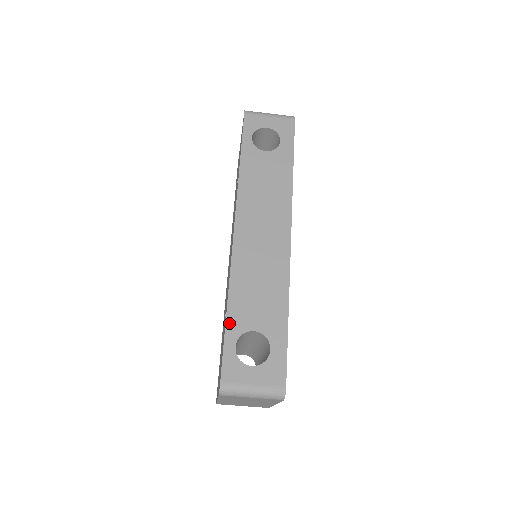
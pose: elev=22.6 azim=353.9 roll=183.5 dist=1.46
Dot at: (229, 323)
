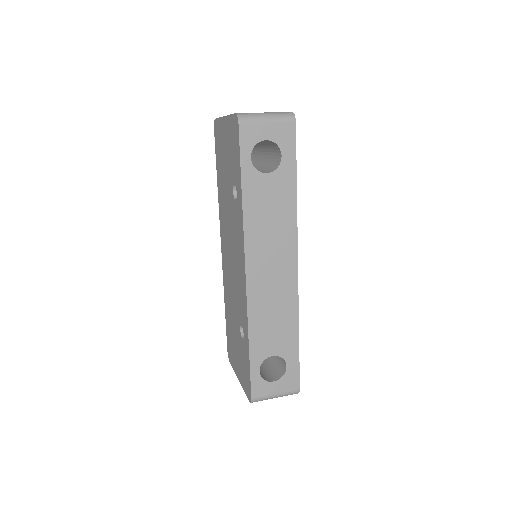
Dot at: (252, 355)
